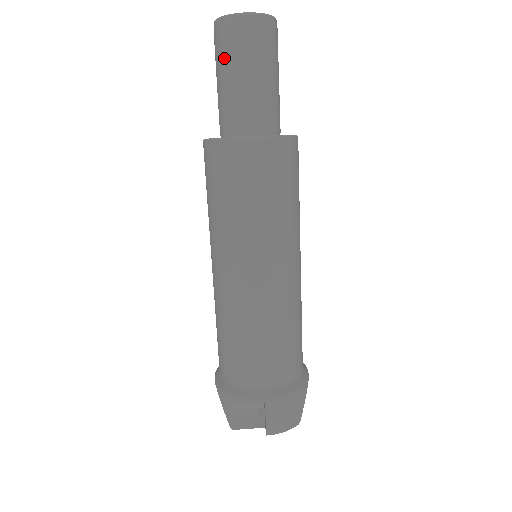
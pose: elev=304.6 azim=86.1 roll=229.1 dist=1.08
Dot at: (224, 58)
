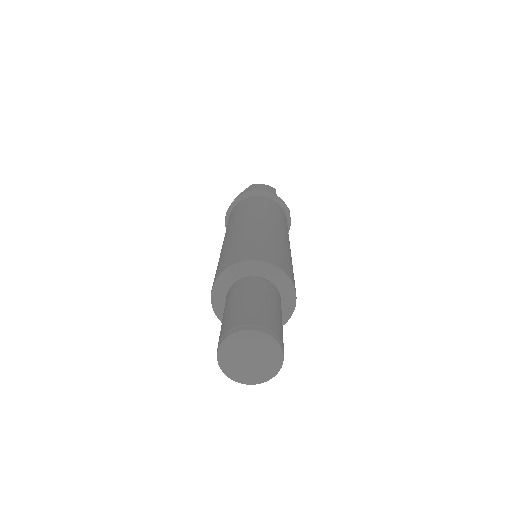
Dot at: occluded
